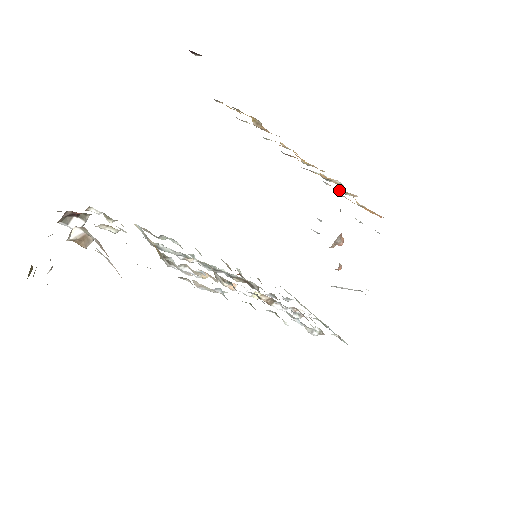
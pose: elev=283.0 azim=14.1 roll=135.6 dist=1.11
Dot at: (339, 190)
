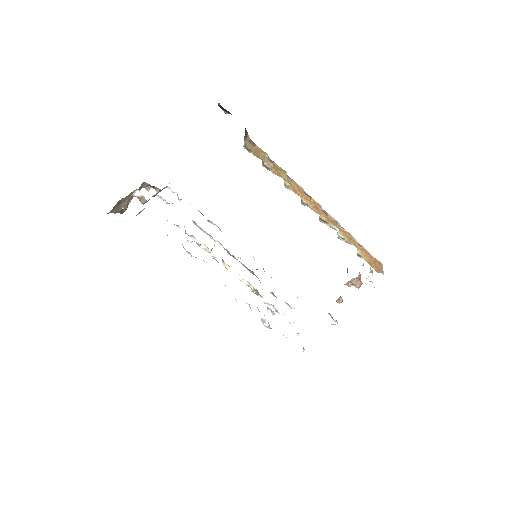
Dot at: (339, 234)
